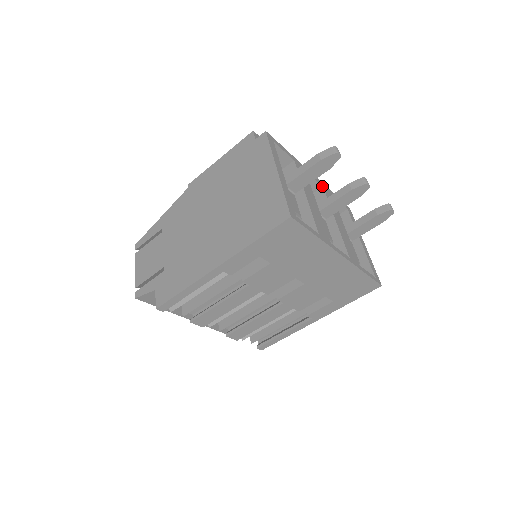
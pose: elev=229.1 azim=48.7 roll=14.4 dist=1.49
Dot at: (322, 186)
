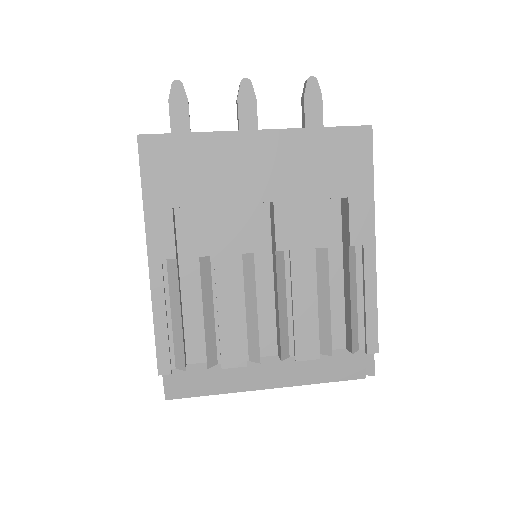
Dot at: occluded
